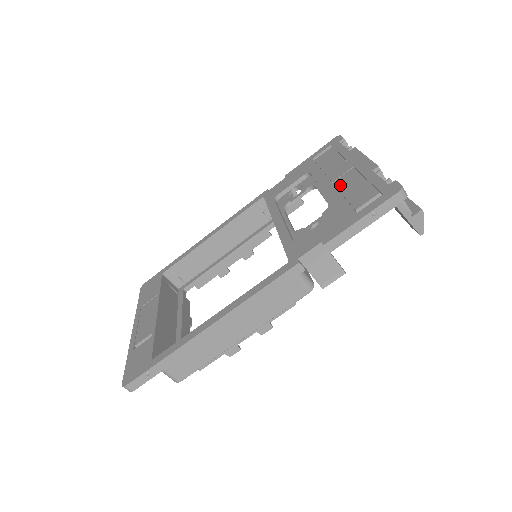
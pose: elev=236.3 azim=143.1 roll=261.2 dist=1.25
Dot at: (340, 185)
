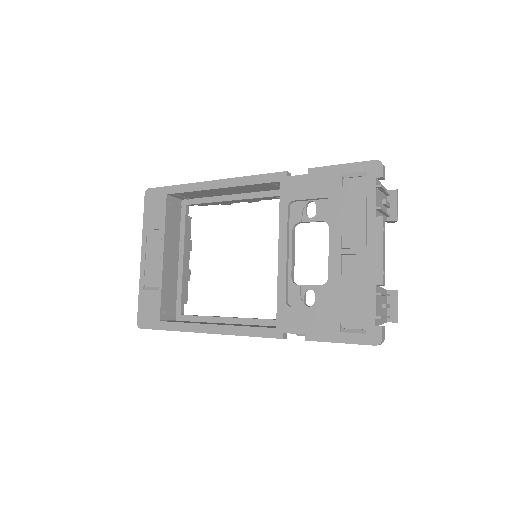
Dot at: (345, 270)
